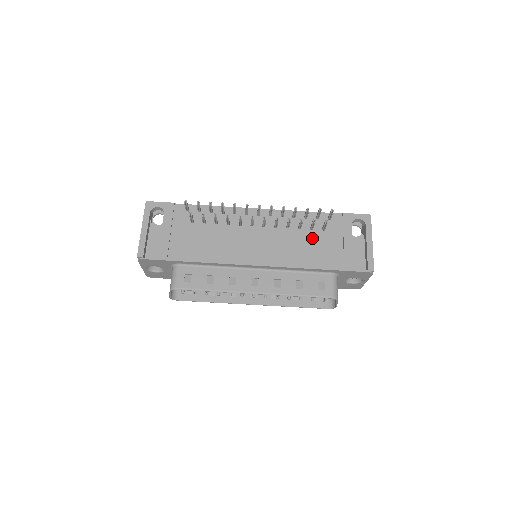
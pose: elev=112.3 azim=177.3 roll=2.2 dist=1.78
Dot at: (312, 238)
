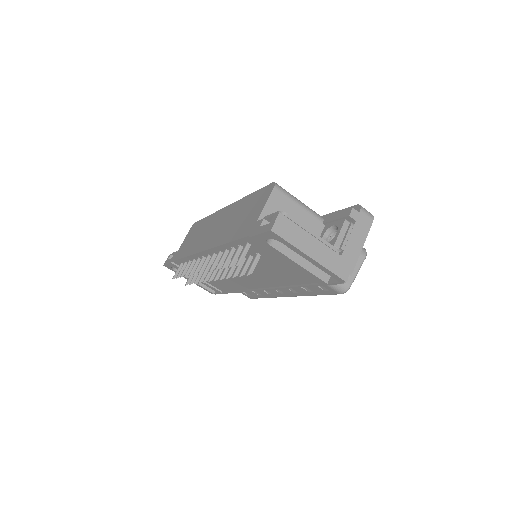
Dot at: (263, 264)
